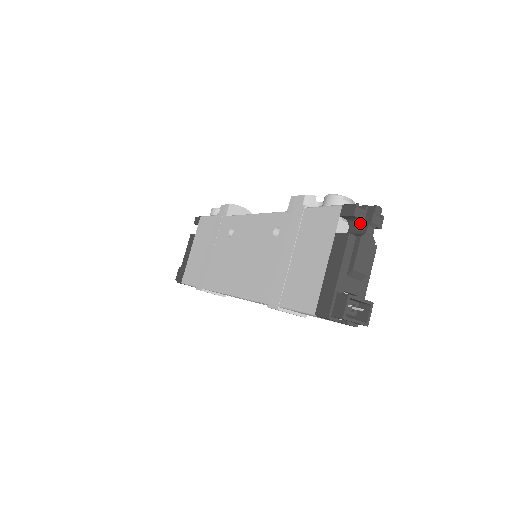
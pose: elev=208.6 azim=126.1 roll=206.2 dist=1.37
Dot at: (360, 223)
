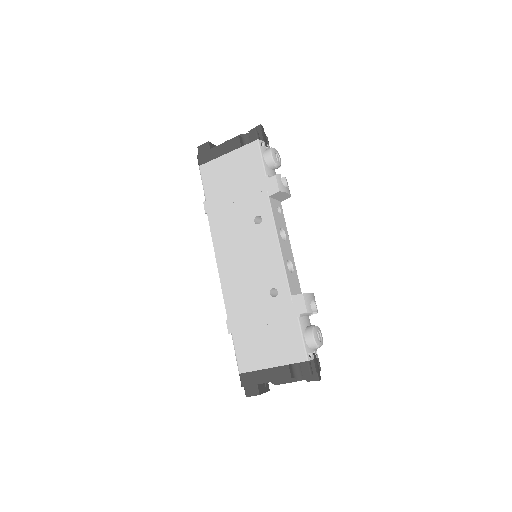
Dot at: occluded
